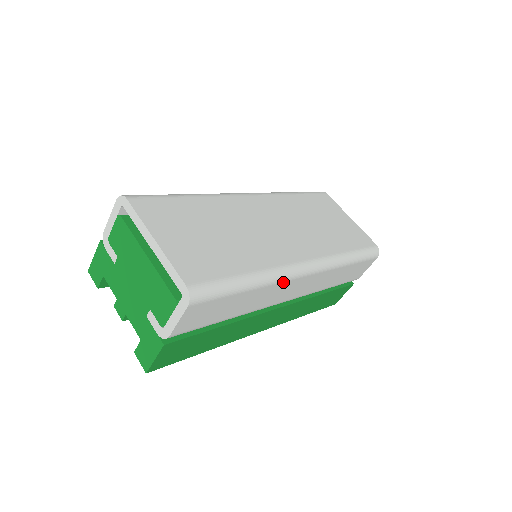
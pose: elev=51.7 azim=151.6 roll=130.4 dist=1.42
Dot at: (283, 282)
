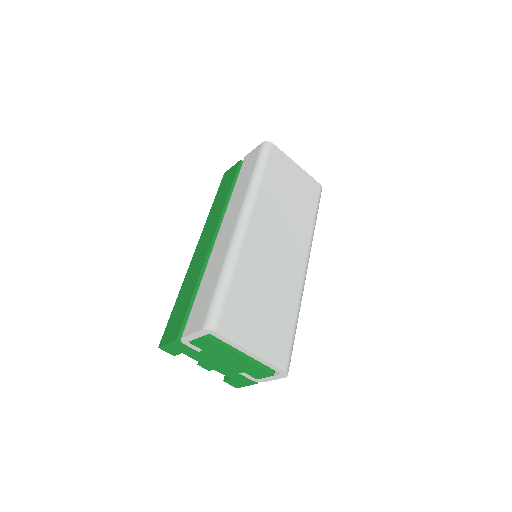
Dot at: occluded
